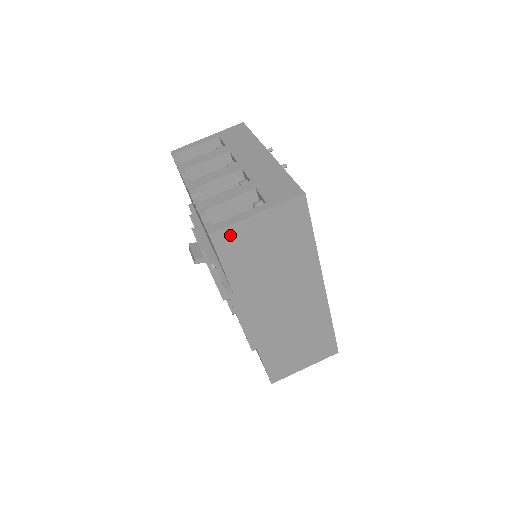
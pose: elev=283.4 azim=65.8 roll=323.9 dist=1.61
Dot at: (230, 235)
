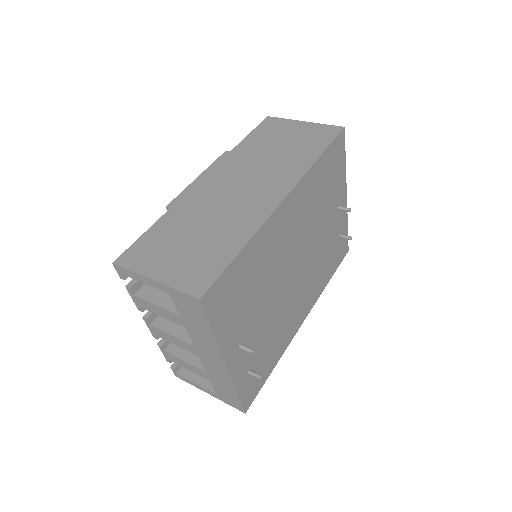
Dot at: (277, 123)
